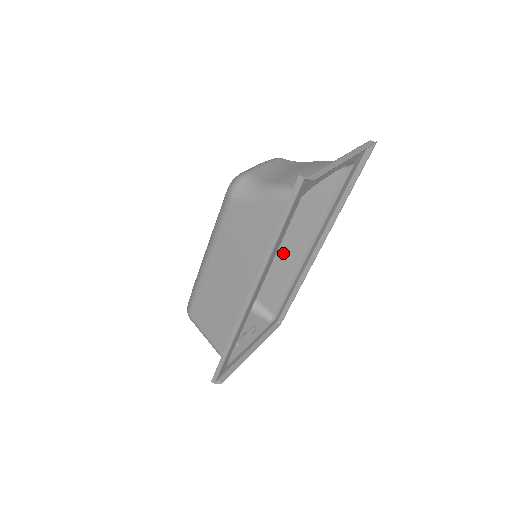
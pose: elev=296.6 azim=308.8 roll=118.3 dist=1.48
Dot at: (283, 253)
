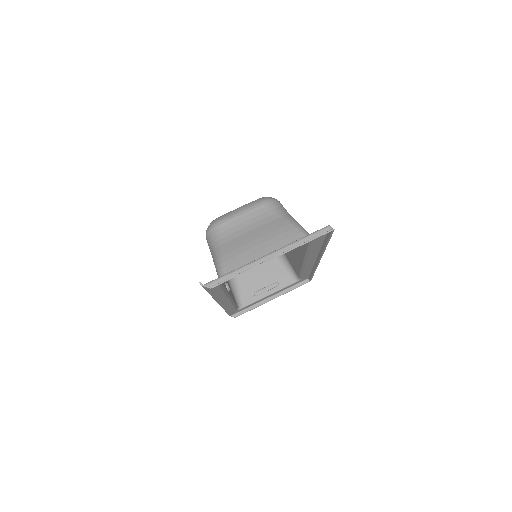
Dot at: (293, 250)
